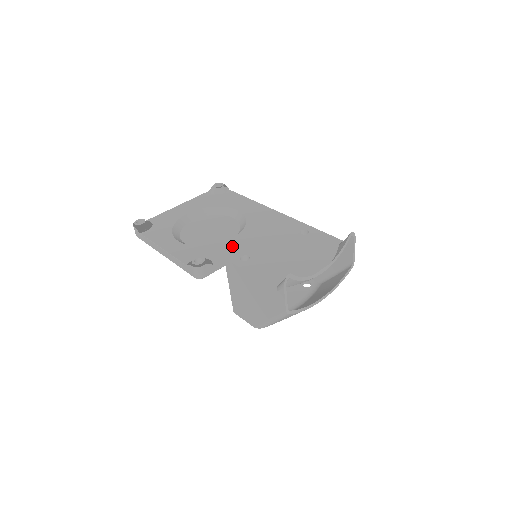
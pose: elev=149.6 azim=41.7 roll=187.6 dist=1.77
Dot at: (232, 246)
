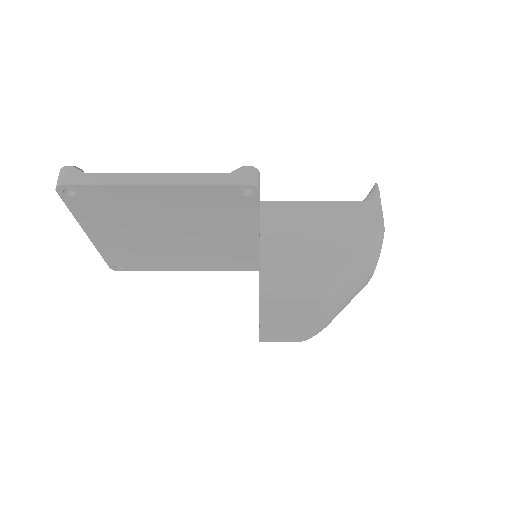
Dot at: occluded
